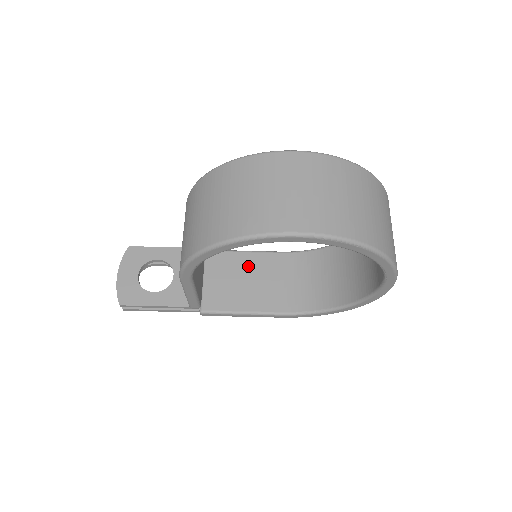
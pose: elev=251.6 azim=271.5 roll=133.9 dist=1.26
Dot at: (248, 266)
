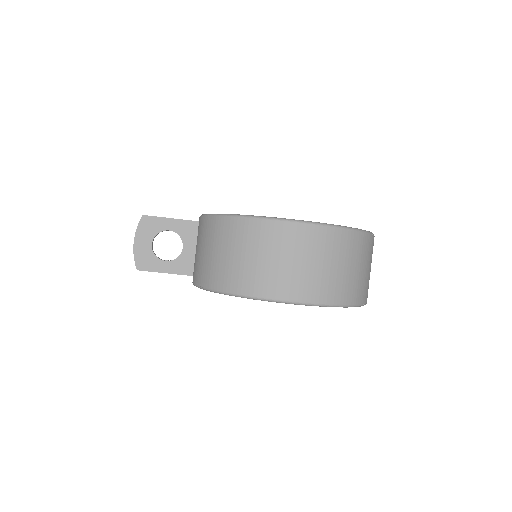
Dot at: occluded
